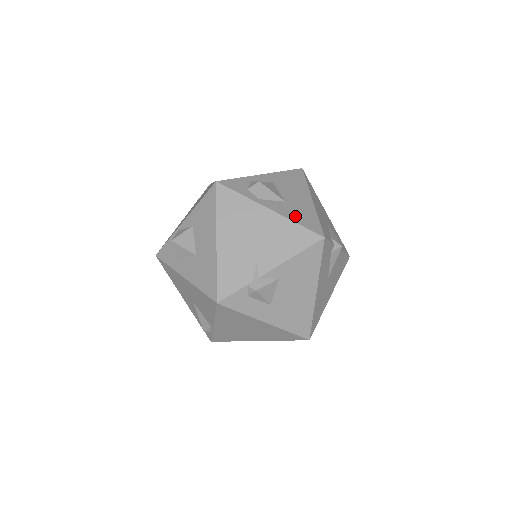
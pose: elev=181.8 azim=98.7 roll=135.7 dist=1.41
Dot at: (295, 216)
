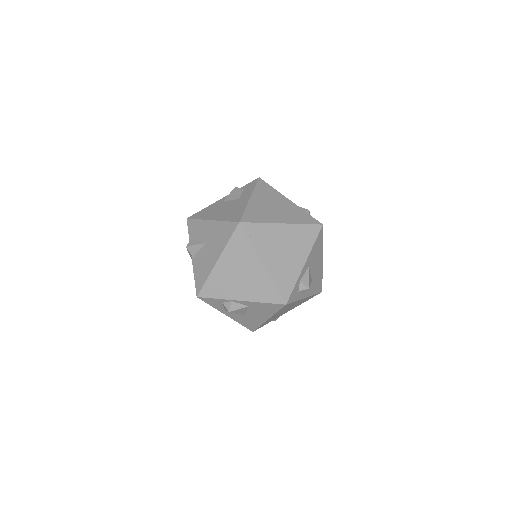
Dot at: (314, 289)
